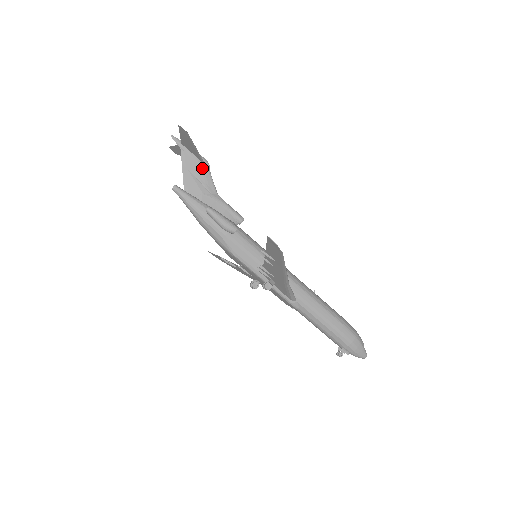
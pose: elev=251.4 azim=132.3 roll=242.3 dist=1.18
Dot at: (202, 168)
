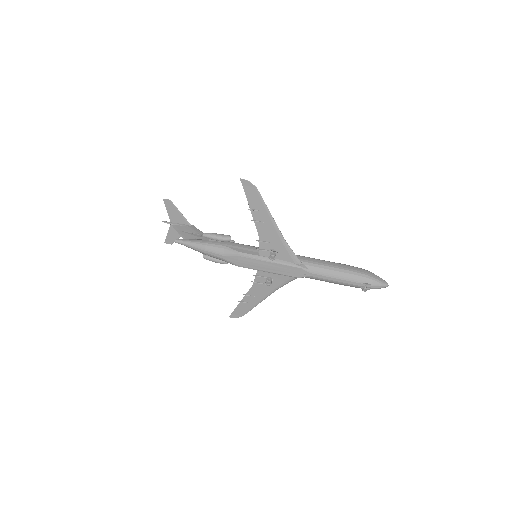
Dot at: (190, 228)
